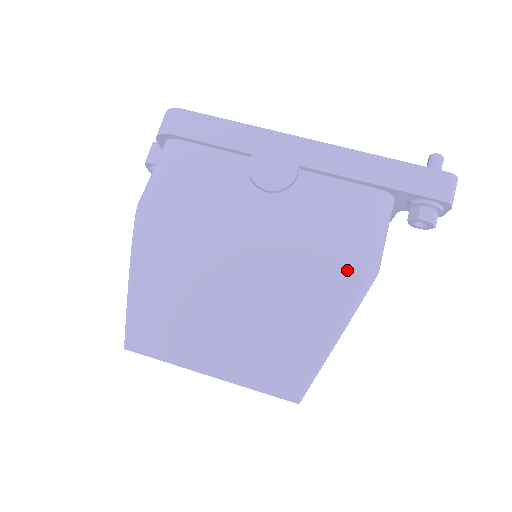
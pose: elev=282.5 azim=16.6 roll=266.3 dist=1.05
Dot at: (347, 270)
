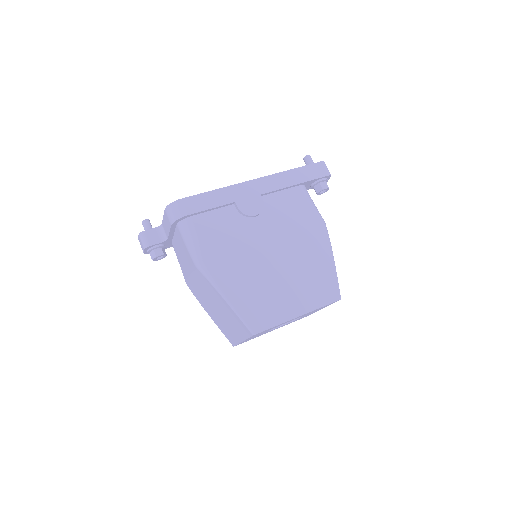
Dot at: (316, 230)
